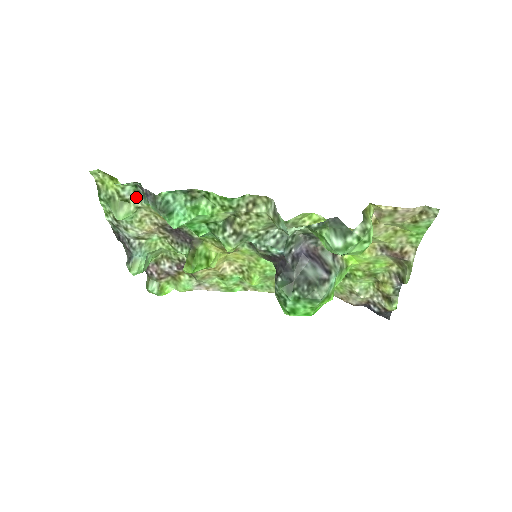
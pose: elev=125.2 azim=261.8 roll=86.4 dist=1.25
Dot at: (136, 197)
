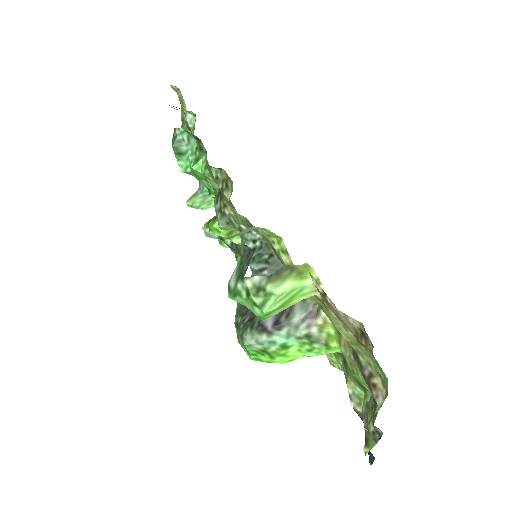
Dot at: occluded
